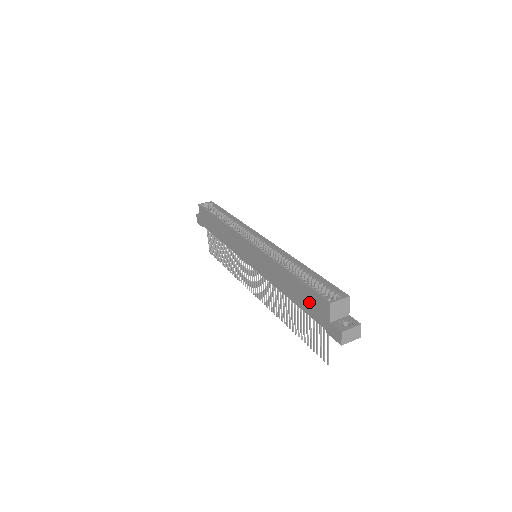
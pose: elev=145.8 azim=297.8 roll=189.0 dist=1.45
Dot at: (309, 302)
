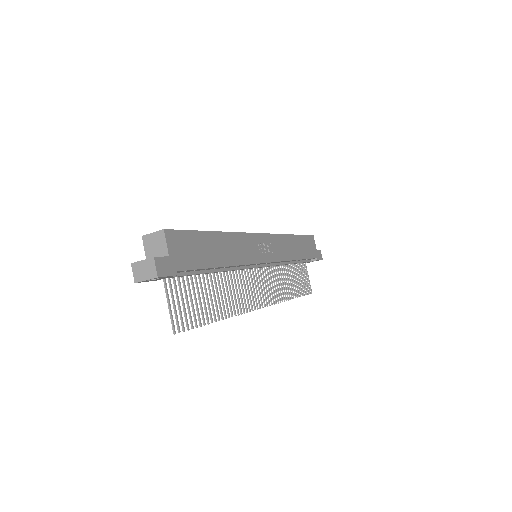
Dot at: occluded
